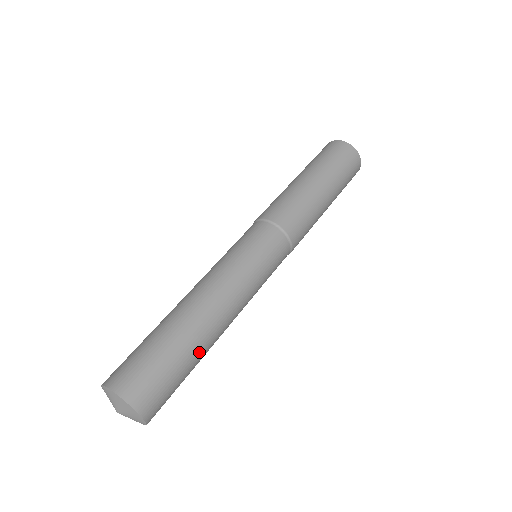
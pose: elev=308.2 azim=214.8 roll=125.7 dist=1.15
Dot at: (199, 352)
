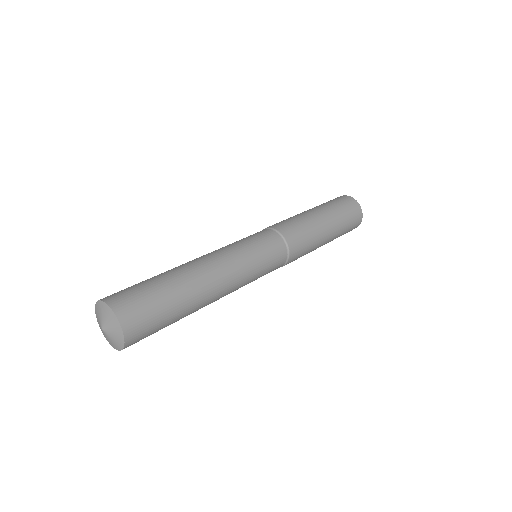
Dot at: (177, 280)
